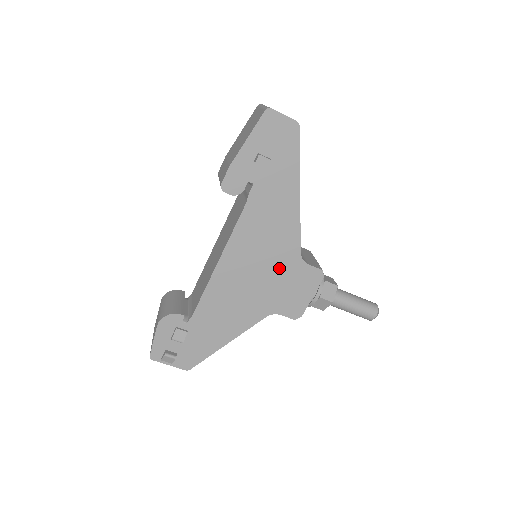
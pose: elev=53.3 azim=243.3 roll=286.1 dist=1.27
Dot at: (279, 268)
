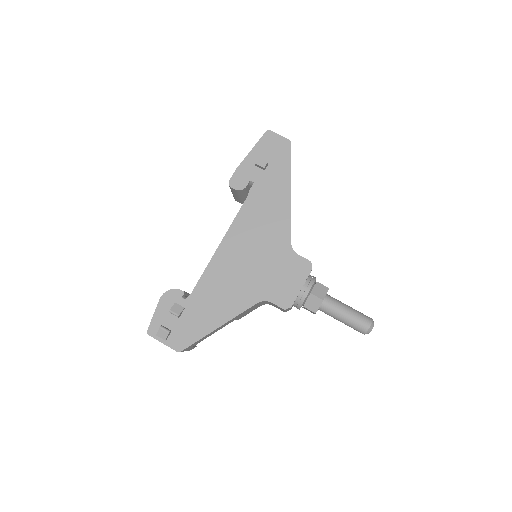
Dot at: (272, 255)
